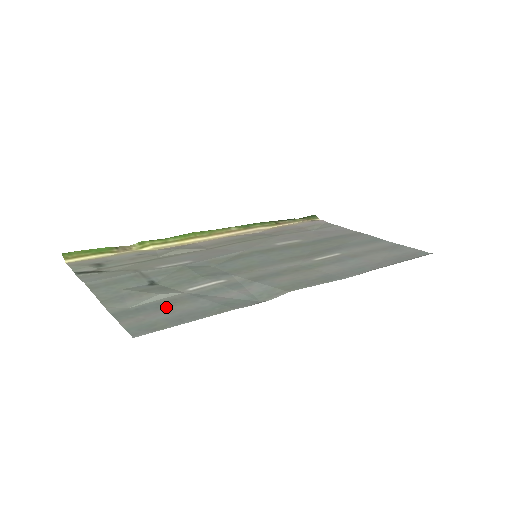
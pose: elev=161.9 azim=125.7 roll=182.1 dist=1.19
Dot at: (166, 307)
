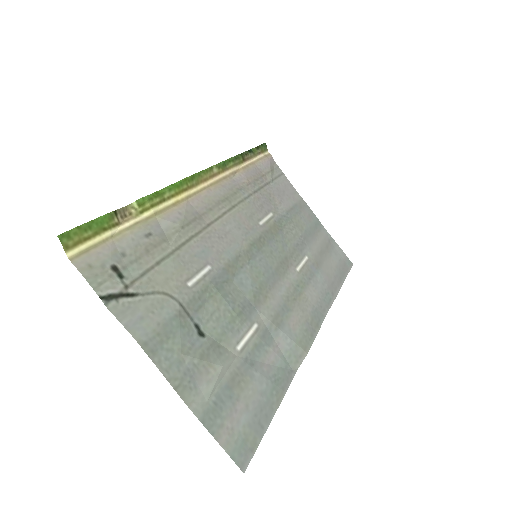
Dot at: (238, 395)
